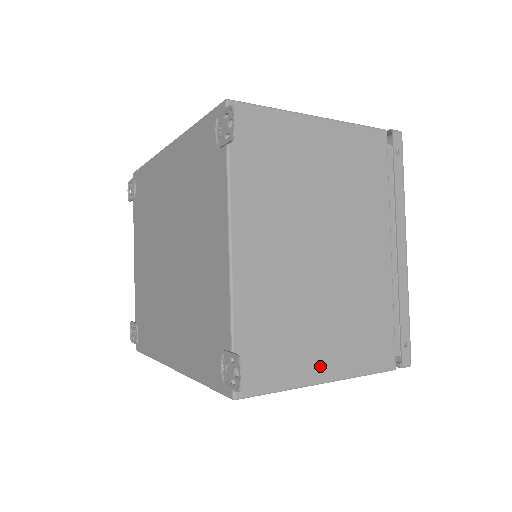
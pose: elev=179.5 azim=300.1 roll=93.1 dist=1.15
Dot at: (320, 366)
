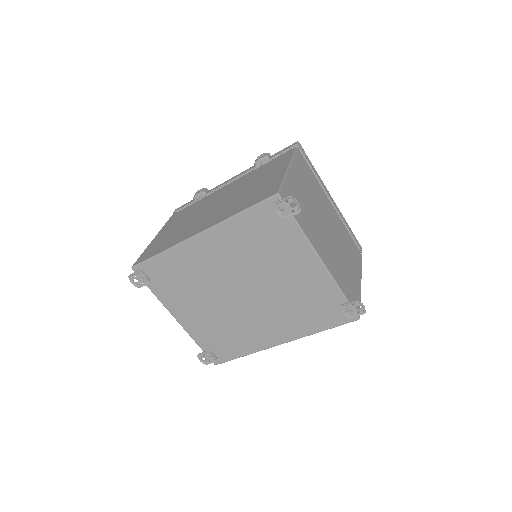
Dot at: (357, 279)
